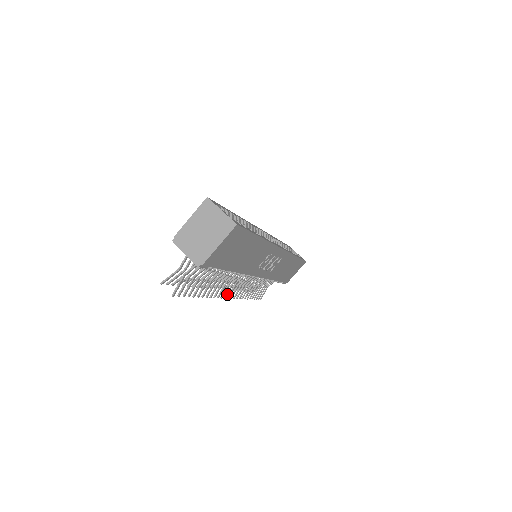
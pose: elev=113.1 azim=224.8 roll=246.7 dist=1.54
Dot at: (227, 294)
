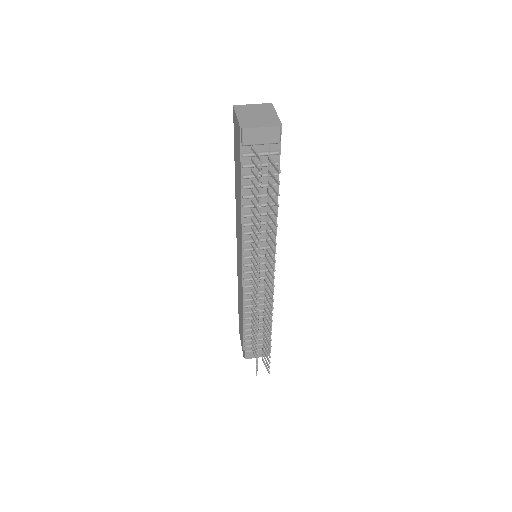
Dot at: (272, 283)
